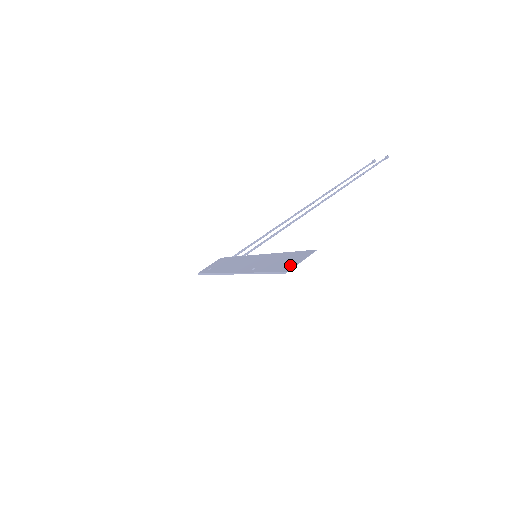
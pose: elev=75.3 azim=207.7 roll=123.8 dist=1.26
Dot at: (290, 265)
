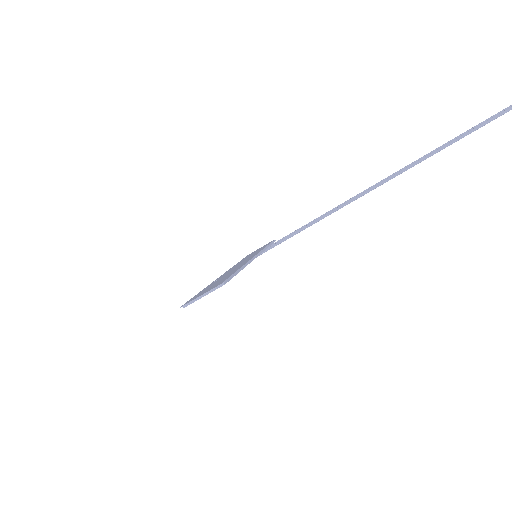
Dot at: (195, 297)
